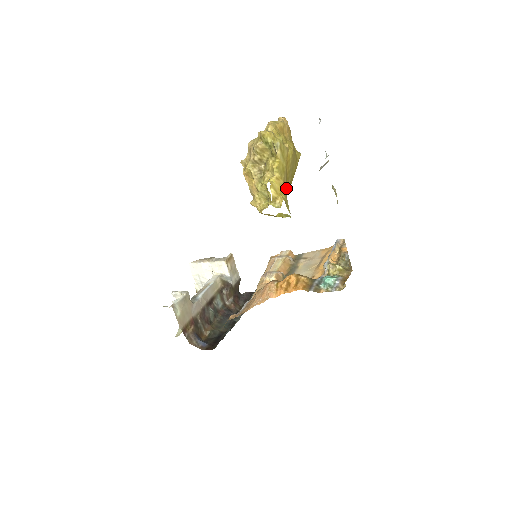
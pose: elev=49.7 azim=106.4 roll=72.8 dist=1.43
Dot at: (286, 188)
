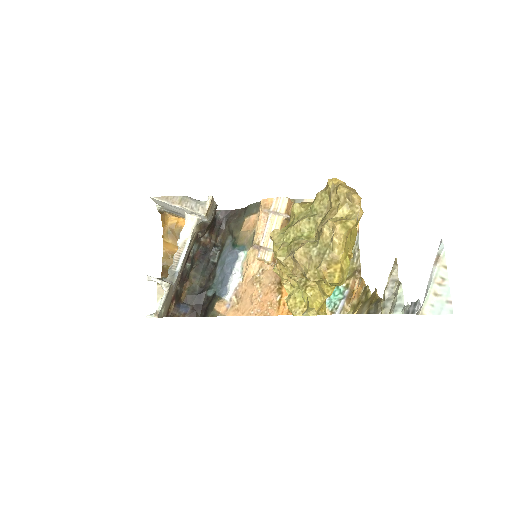
Dot at: occluded
